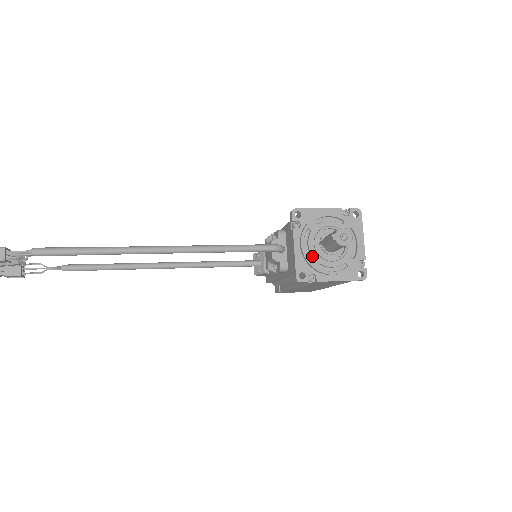
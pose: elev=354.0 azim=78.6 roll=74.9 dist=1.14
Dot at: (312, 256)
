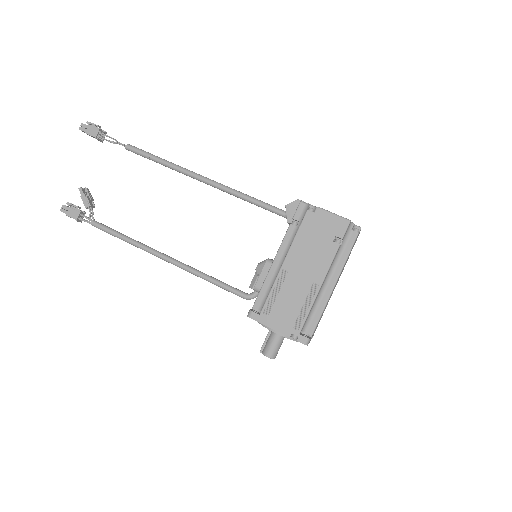
Dot at: occluded
